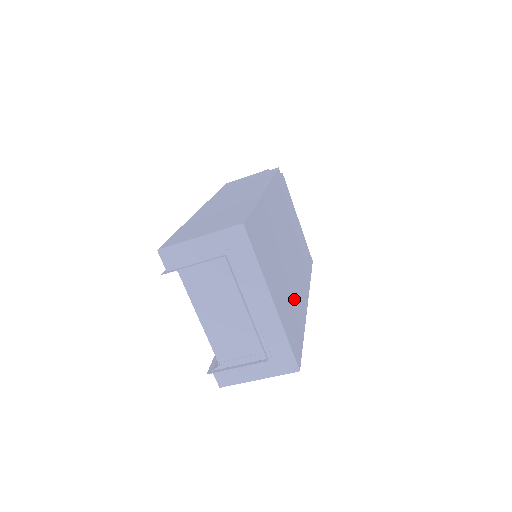
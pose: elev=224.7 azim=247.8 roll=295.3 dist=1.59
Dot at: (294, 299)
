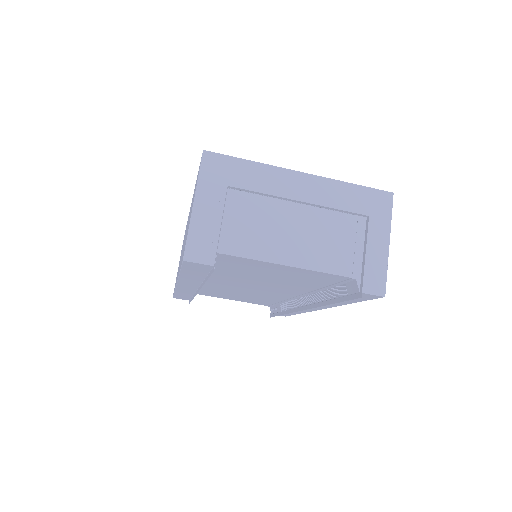
Dot at: occluded
